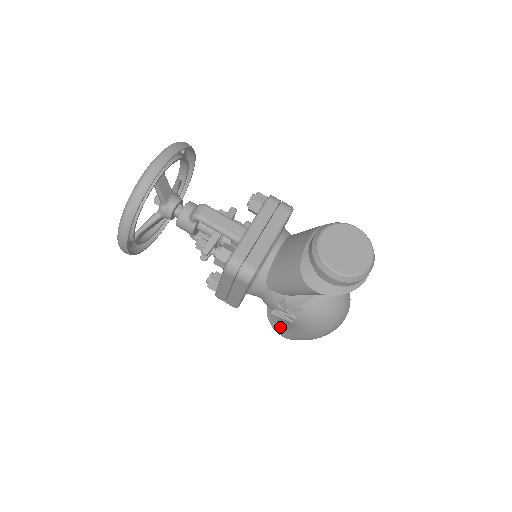
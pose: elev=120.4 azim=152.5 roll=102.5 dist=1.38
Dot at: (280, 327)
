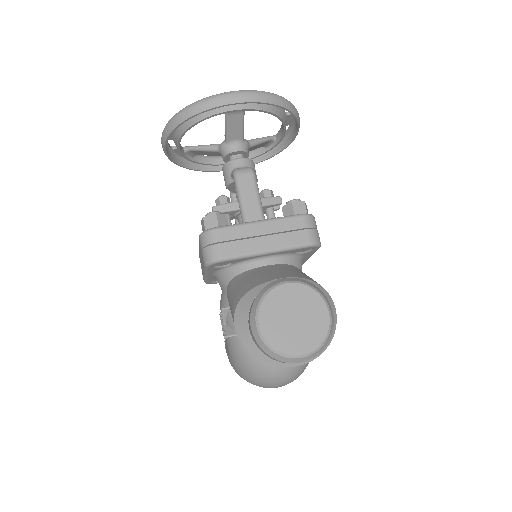
Dot at: occluded
